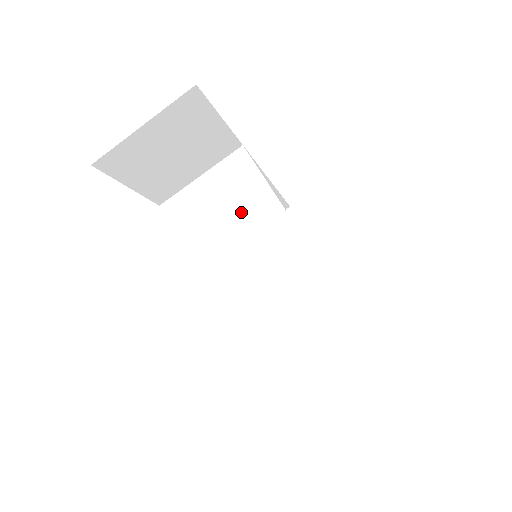
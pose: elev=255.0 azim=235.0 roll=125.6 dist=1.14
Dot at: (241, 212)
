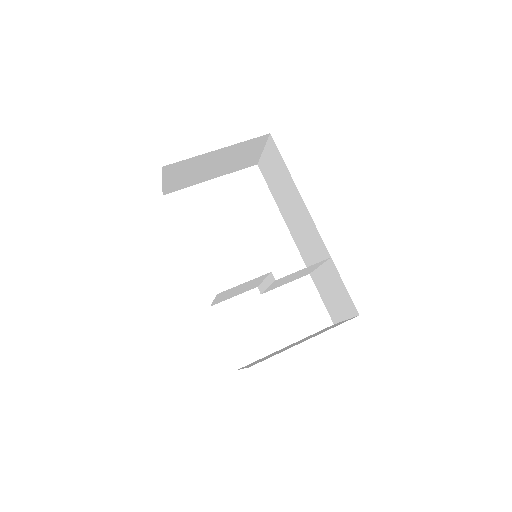
Dot at: (250, 284)
